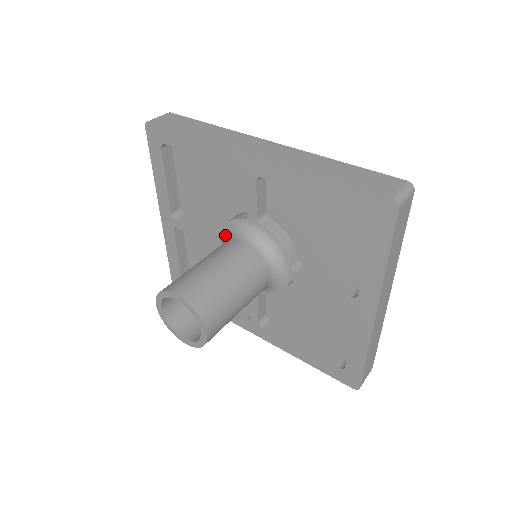
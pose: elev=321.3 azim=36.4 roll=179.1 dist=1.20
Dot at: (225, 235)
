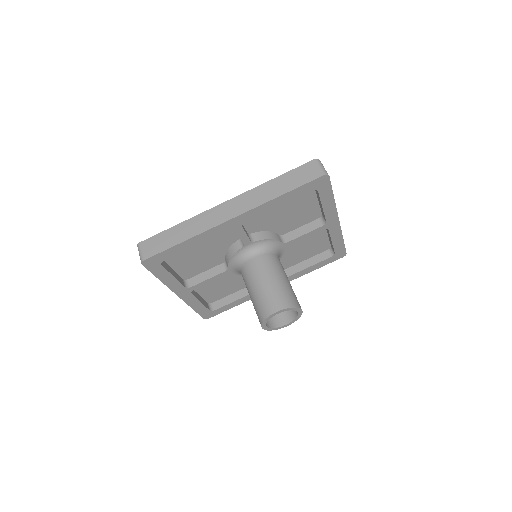
Dot at: (234, 265)
